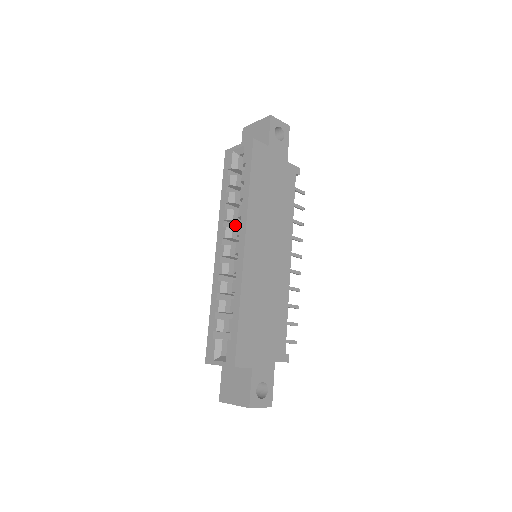
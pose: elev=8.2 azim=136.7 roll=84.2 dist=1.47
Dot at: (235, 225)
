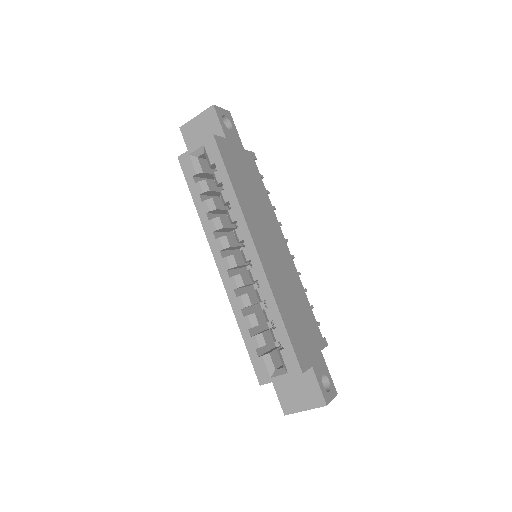
Dot at: (222, 233)
